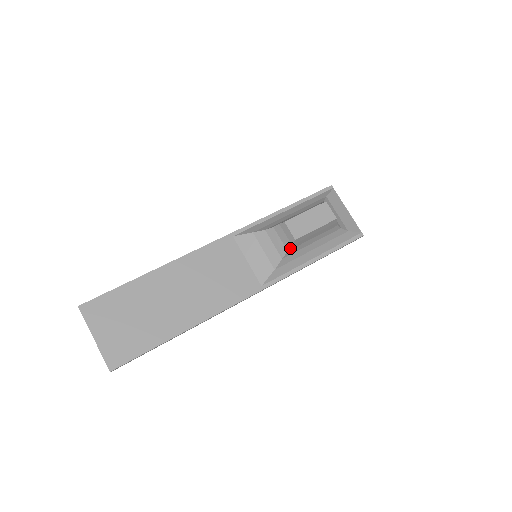
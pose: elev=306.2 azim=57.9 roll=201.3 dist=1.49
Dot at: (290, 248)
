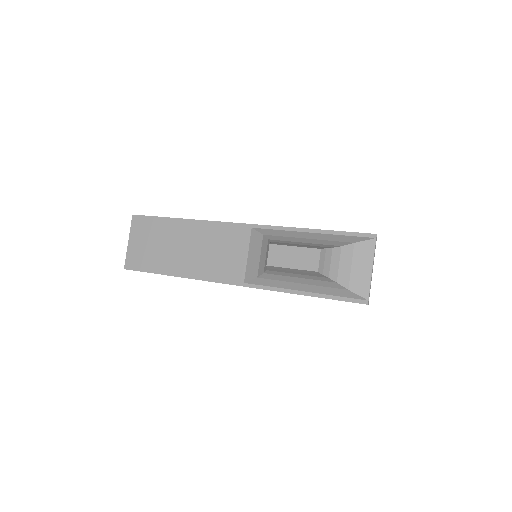
Dot at: (268, 269)
